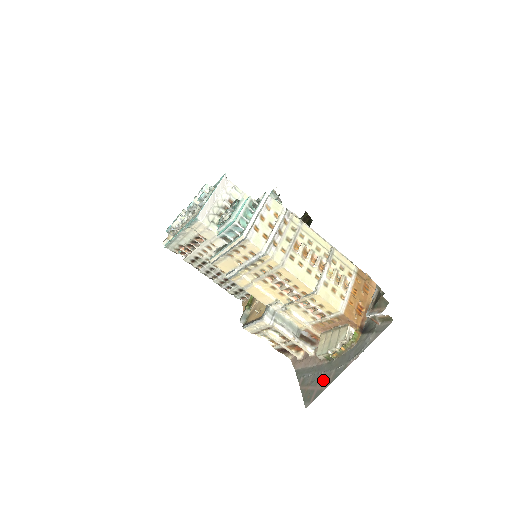
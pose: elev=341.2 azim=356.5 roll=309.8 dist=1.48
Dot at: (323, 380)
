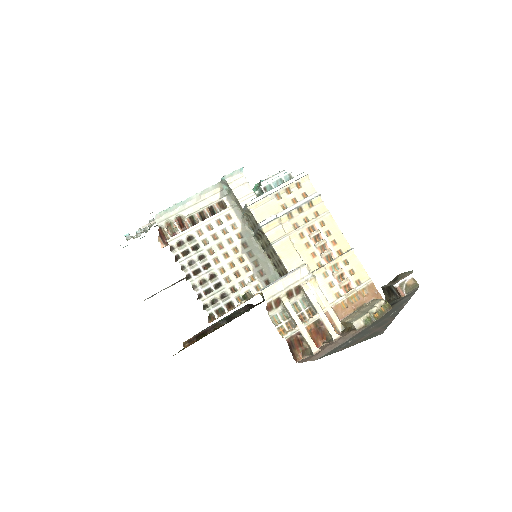
Dot at: (380, 325)
